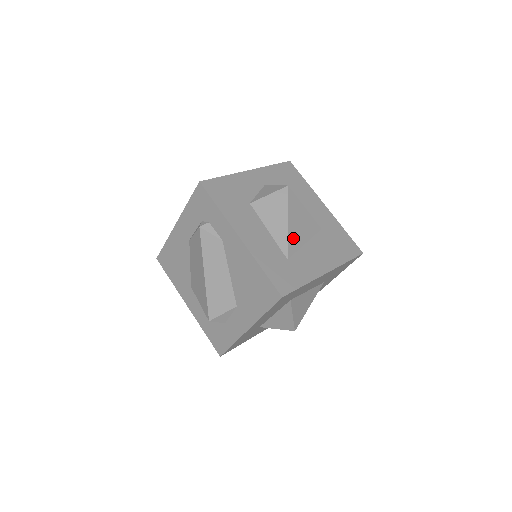
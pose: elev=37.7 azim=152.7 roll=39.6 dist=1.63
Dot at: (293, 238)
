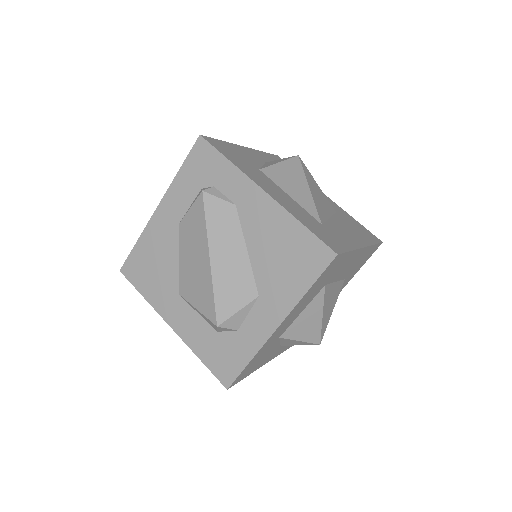
Dot at: (318, 206)
